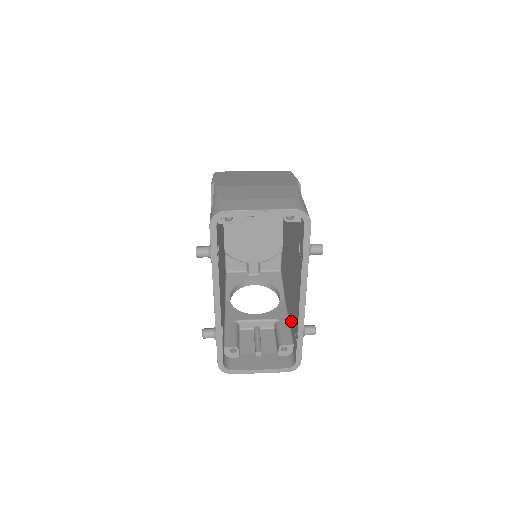
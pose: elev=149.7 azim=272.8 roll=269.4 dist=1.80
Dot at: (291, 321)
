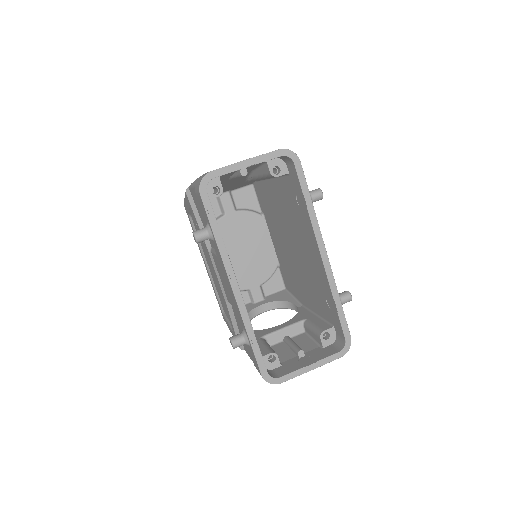
Dot at: (320, 307)
